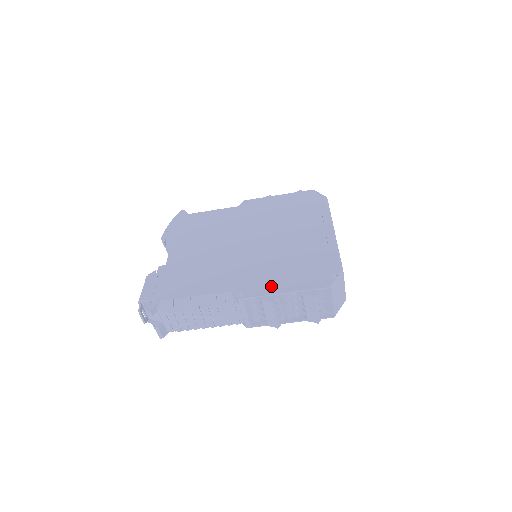
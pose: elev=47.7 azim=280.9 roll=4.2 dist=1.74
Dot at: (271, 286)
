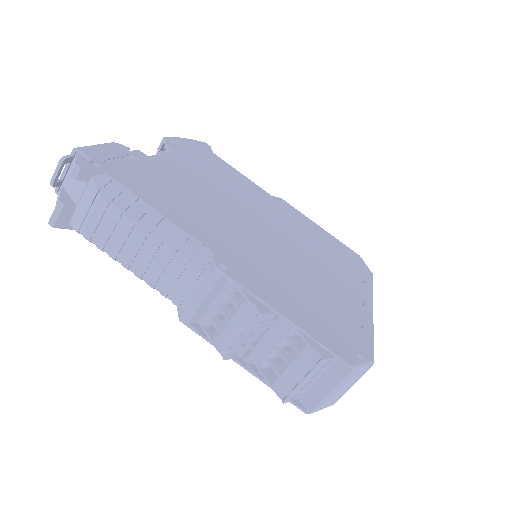
Dot at: (272, 294)
